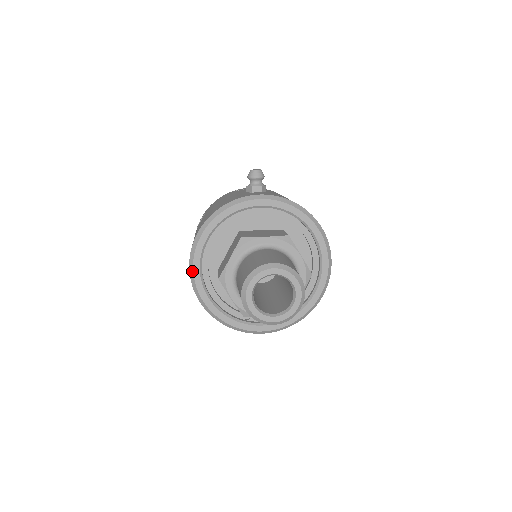
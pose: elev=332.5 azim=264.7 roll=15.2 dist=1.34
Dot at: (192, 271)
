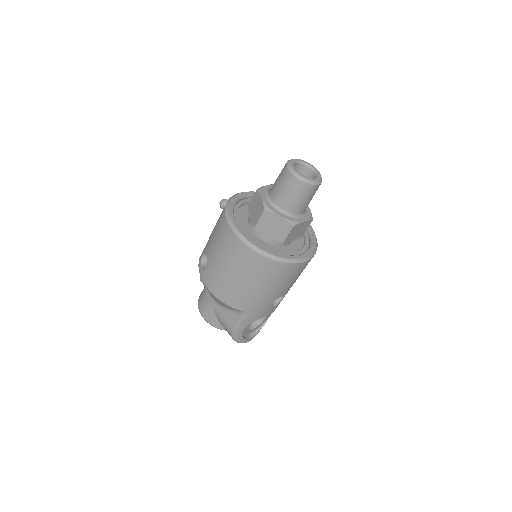
Dot at: (240, 234)
